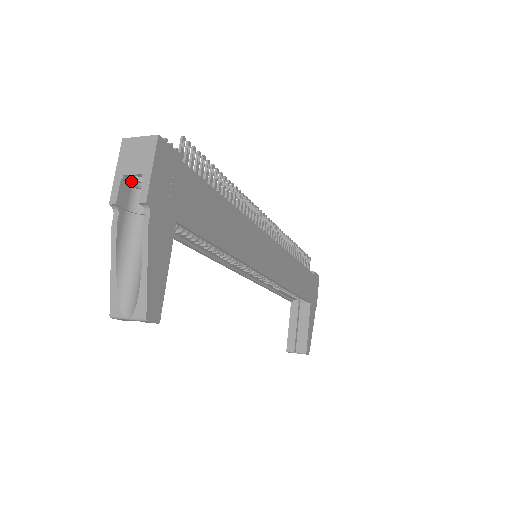
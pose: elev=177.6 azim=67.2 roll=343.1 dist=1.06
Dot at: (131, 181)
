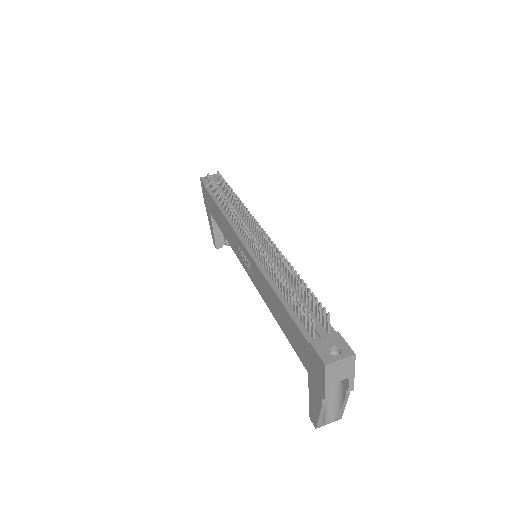
Dot at: (335, 382)
